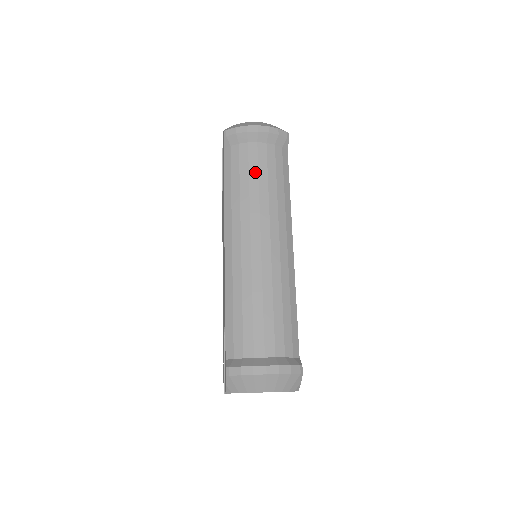
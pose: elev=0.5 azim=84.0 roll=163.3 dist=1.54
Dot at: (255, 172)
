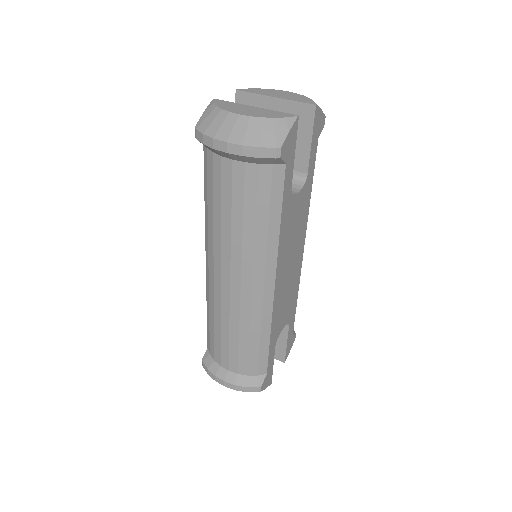
Dot at: (228, 202)
